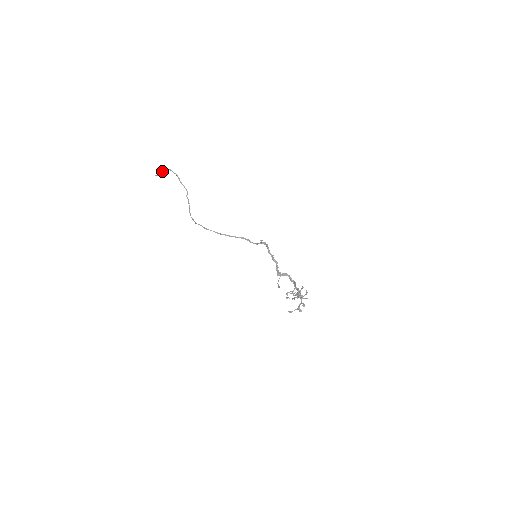
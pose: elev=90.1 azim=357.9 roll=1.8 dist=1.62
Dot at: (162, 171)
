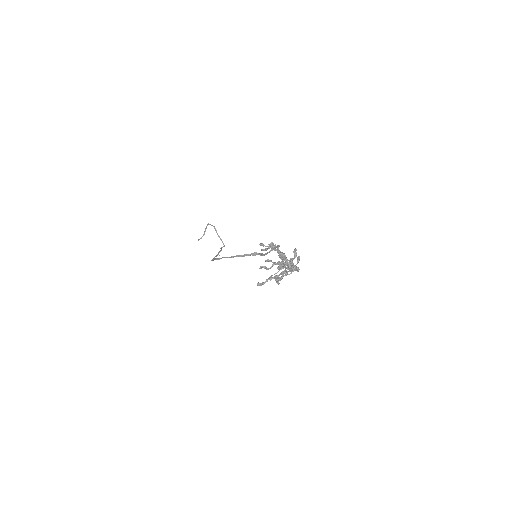
Dot at: (204, 231)
